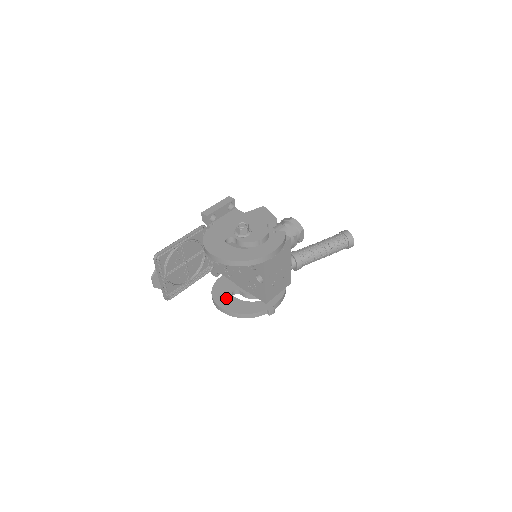
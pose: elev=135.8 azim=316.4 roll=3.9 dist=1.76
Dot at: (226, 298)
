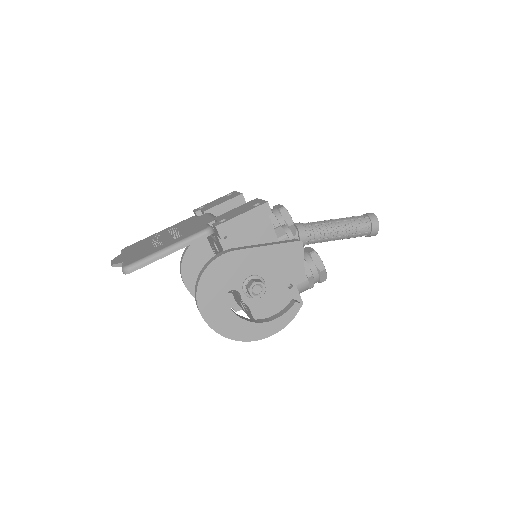
Dot at: (197, 275)
